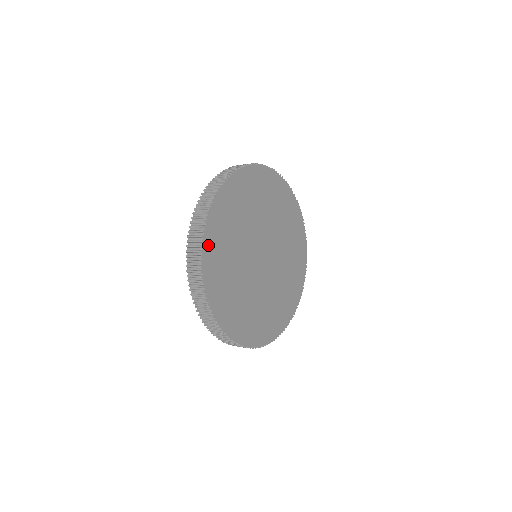
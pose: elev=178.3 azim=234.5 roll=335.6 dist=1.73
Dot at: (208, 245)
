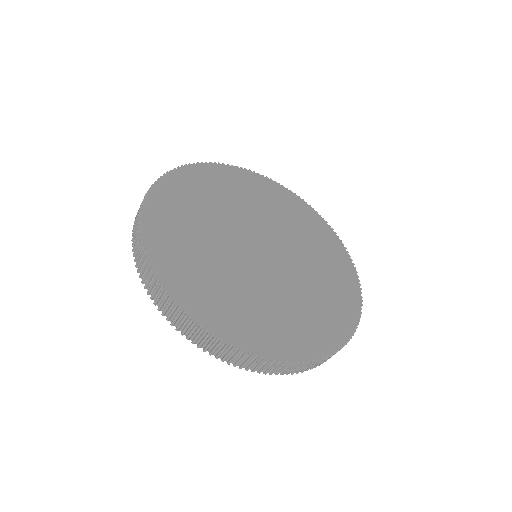
Dot at: (187, 174)
